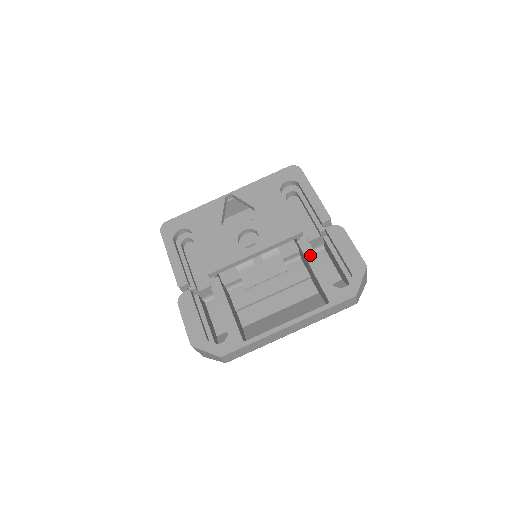
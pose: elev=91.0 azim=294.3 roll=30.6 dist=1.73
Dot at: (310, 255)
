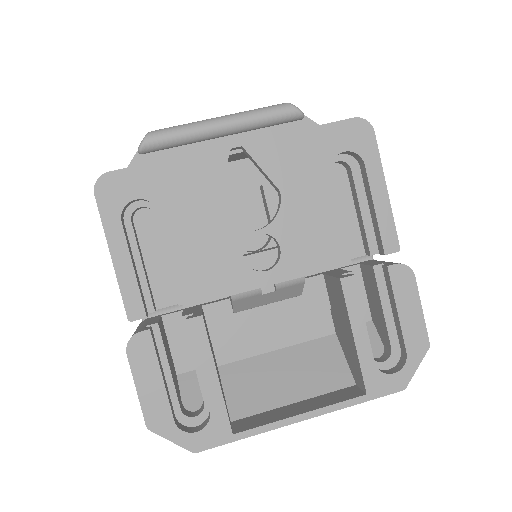
Dot at: (356, 310)
